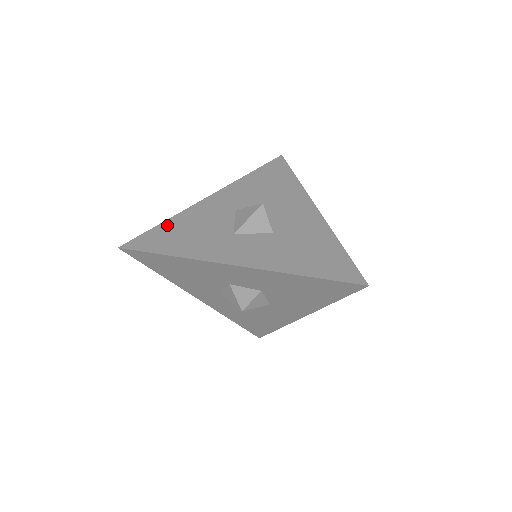
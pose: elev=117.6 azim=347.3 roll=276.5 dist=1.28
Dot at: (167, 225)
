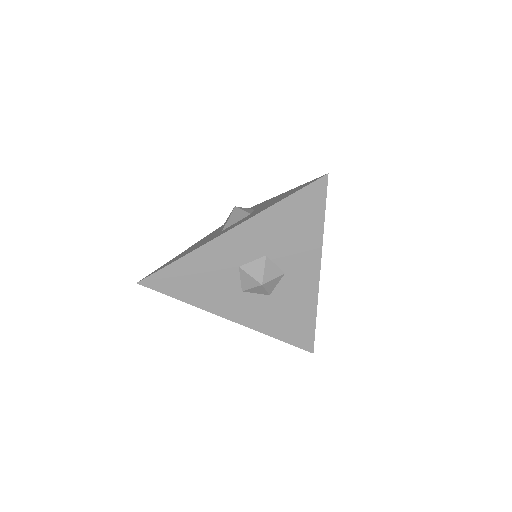
Dot at: (171, 260)
